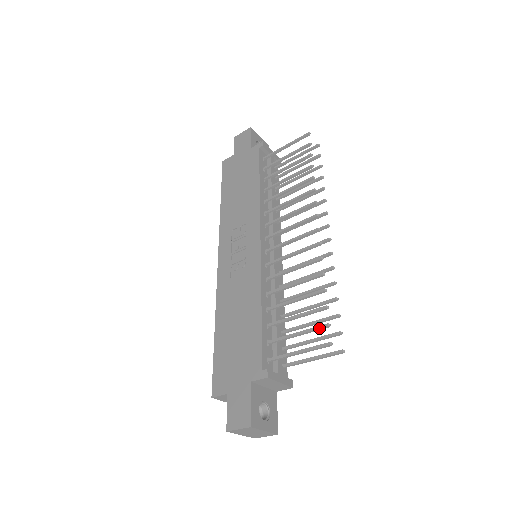
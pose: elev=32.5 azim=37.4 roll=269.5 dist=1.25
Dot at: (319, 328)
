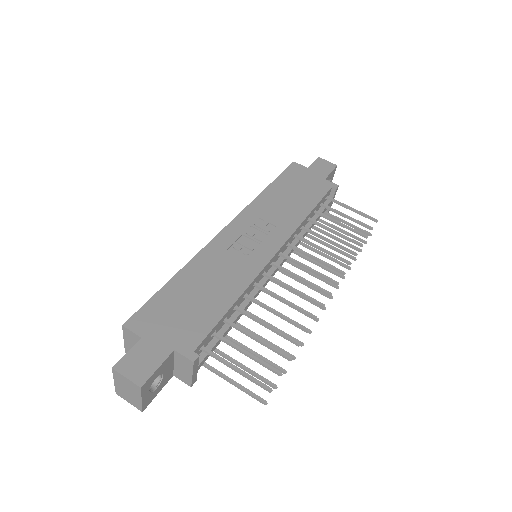
Dot at: (271, 368)
